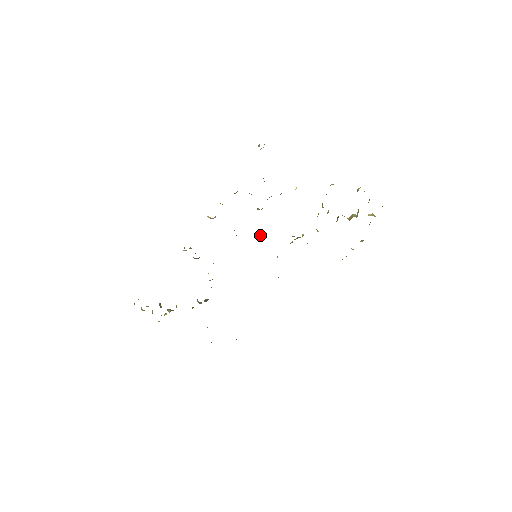
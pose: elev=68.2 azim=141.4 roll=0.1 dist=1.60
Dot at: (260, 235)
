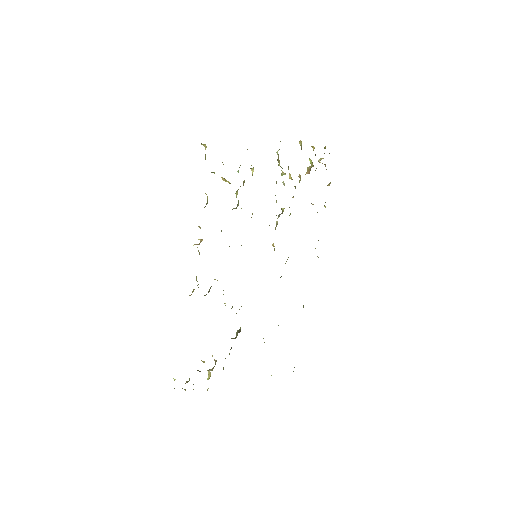
Dot at: occluded
